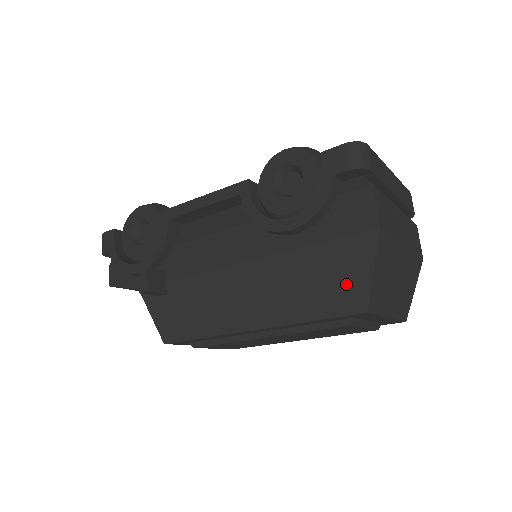
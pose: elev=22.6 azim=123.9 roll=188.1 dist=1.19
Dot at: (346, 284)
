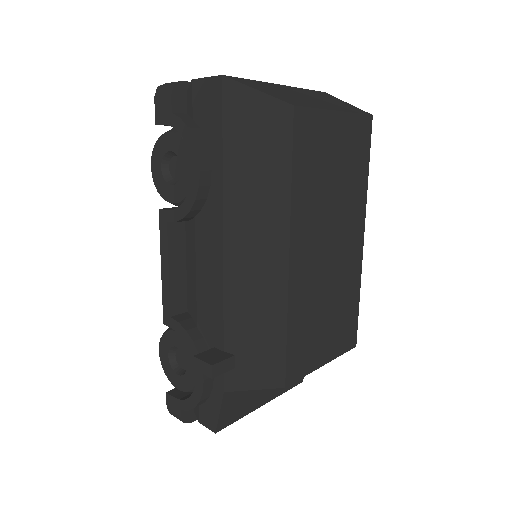
Dot at: (263, 124)
